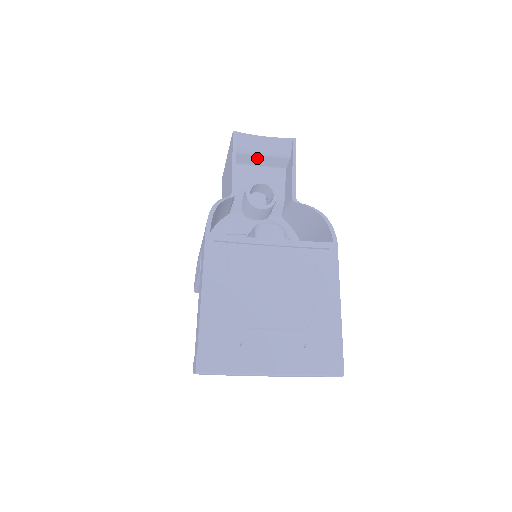
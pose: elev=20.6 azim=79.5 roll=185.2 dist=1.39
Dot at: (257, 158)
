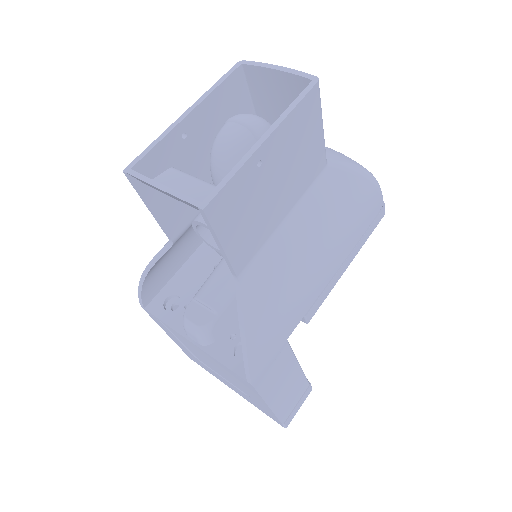
Dot at: (183, 193)
